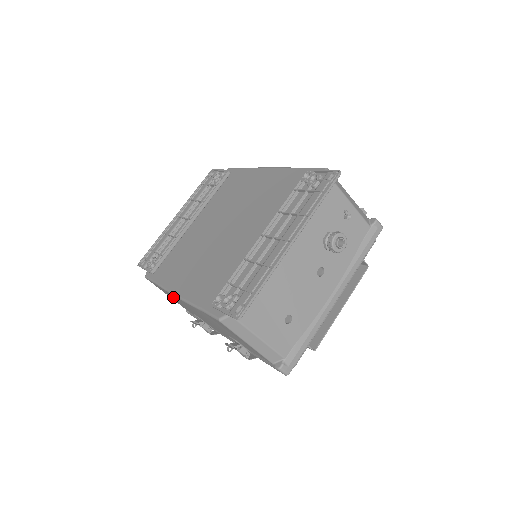
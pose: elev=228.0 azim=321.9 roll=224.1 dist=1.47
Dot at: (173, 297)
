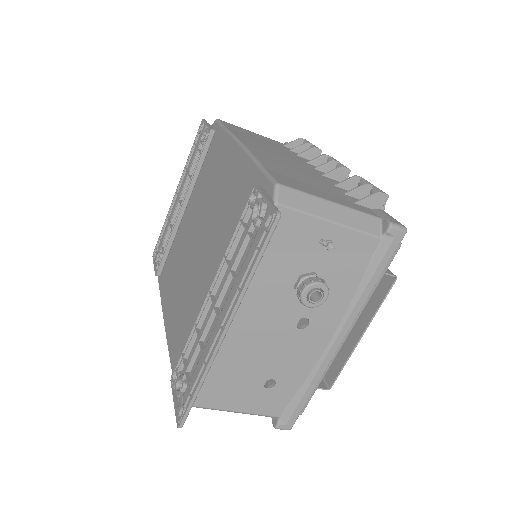
Dot at: occluded
